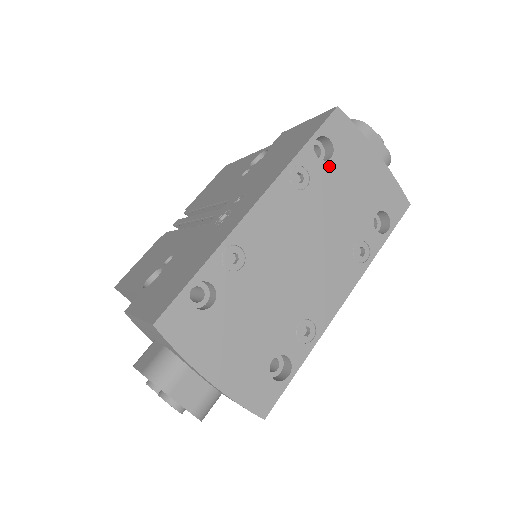
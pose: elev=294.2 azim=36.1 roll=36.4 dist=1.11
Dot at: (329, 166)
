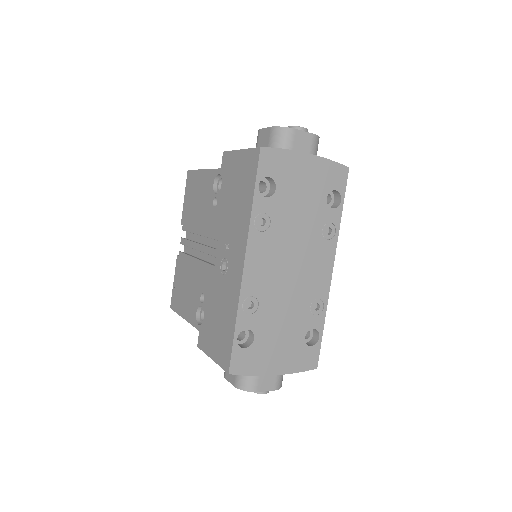
Dot at: (277, 196)
